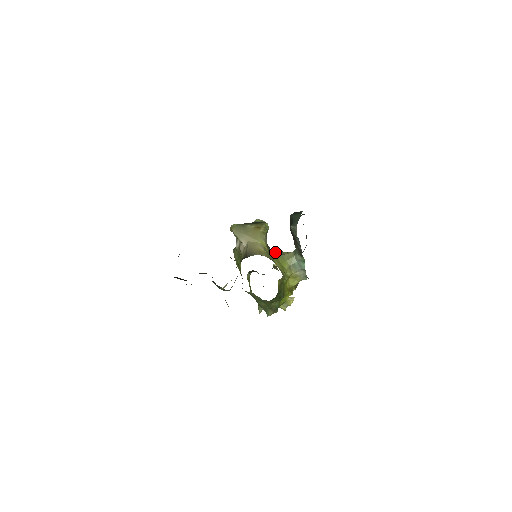
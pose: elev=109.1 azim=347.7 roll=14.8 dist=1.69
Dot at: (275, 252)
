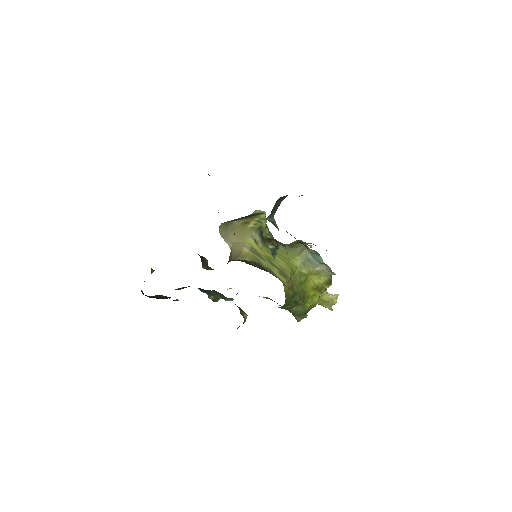
Dot at: (287, 246)
